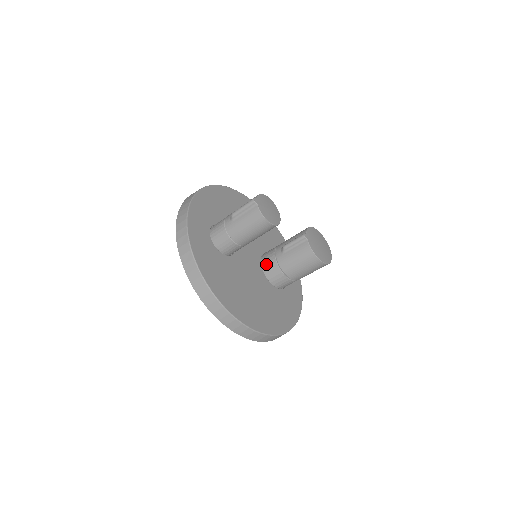
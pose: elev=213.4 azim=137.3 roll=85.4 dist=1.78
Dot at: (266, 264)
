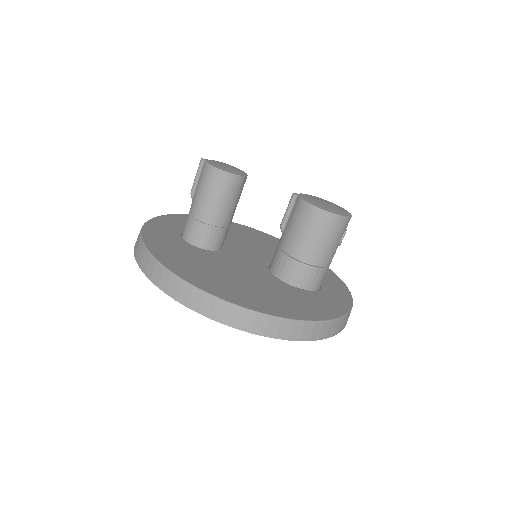
Dot at: (272, 262)
